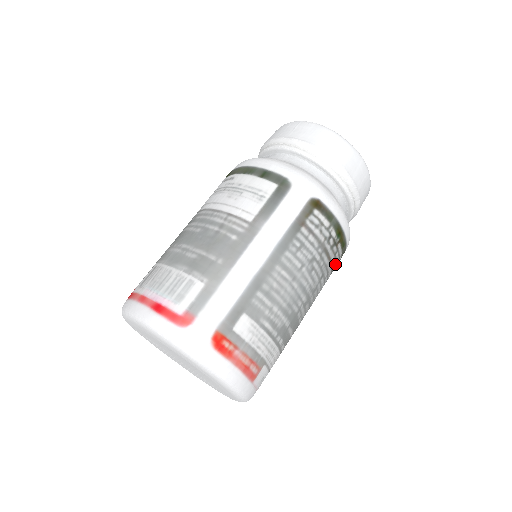
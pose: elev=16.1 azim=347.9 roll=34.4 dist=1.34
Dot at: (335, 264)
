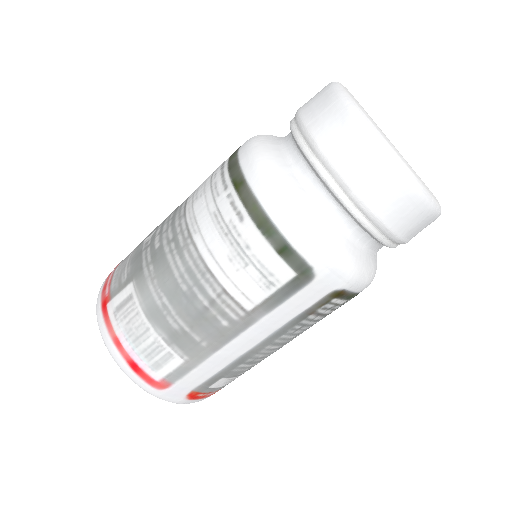
Dot at: occluded
